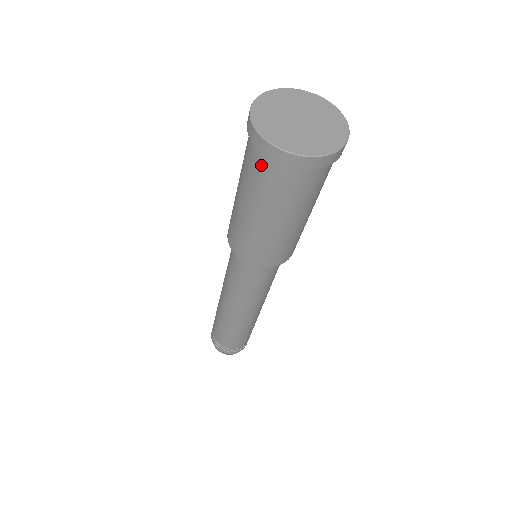
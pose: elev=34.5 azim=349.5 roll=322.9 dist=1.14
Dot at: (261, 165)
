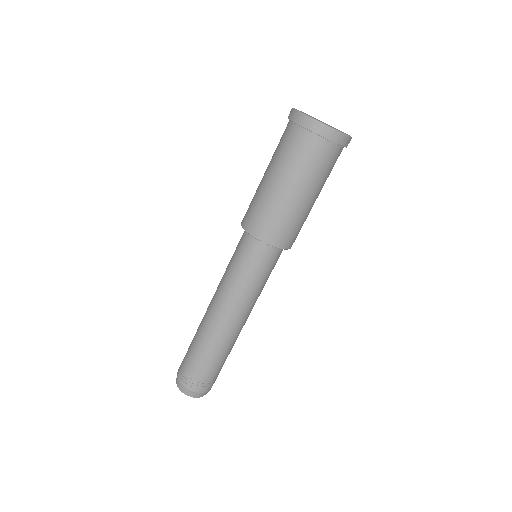
Dot at: (308, 144)
